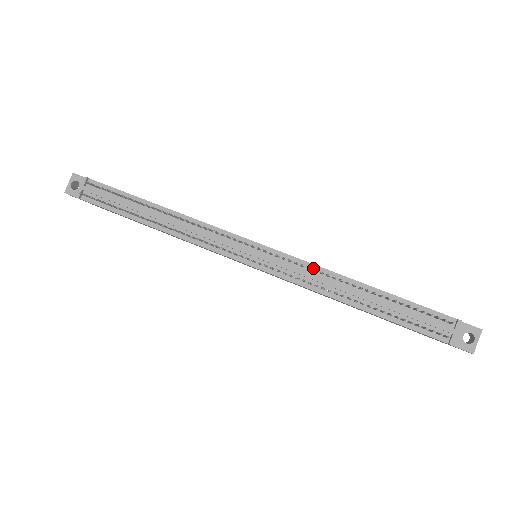
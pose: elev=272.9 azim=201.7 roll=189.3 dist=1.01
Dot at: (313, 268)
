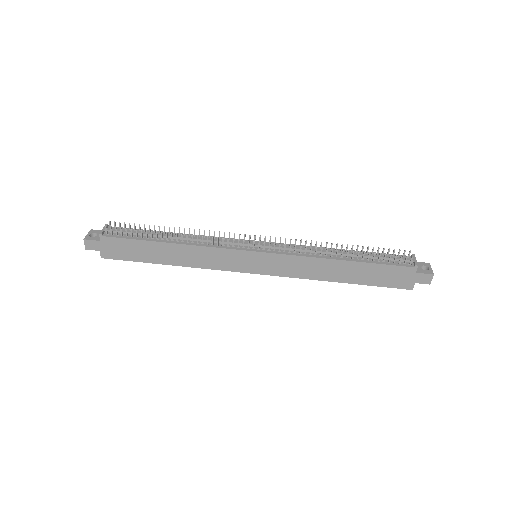
Dot at: (303, 247)
